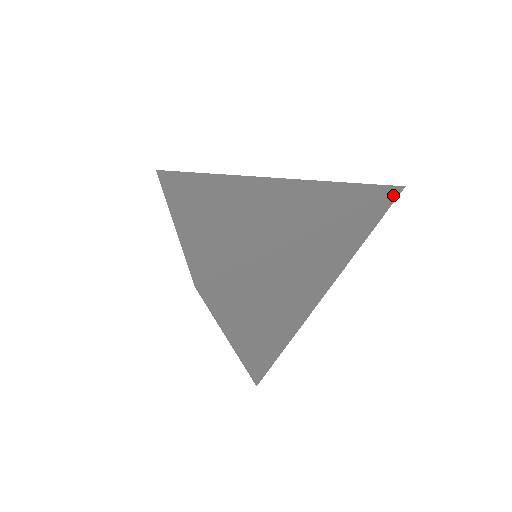
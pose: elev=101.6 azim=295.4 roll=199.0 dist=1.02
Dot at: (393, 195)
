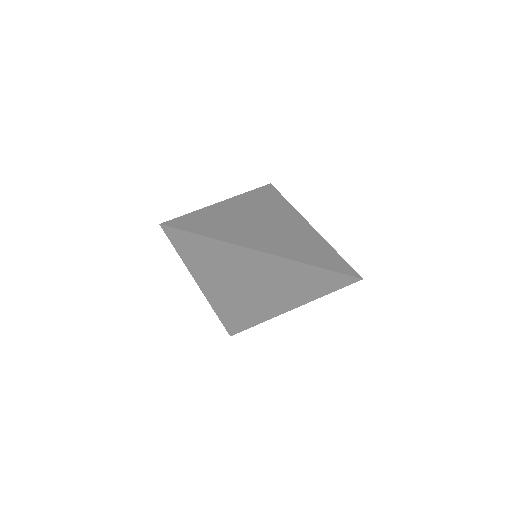
Dot at: (347, 277)
